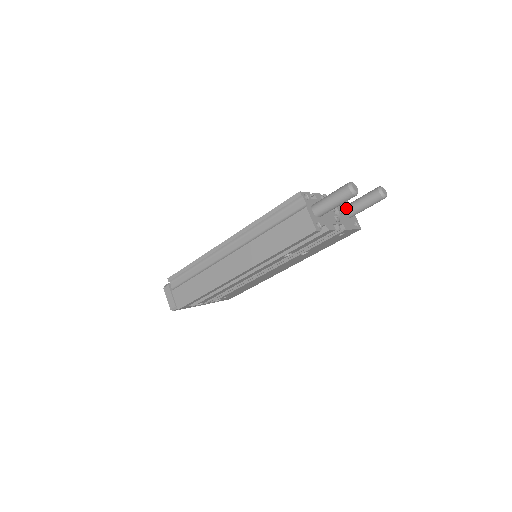
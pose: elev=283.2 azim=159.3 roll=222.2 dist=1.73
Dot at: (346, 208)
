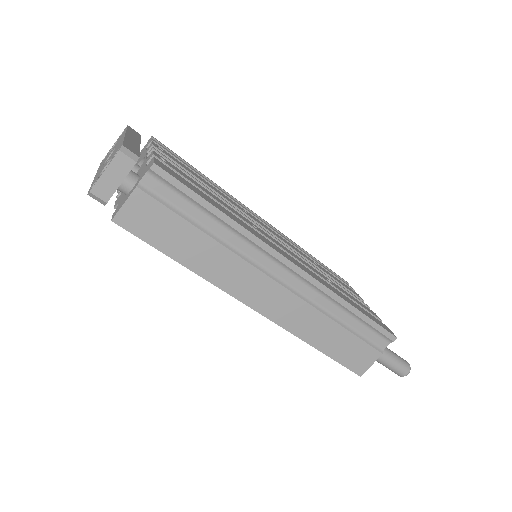
Dot at: occluded
